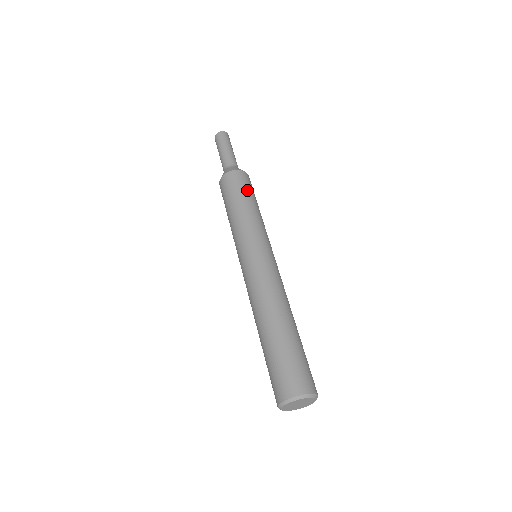
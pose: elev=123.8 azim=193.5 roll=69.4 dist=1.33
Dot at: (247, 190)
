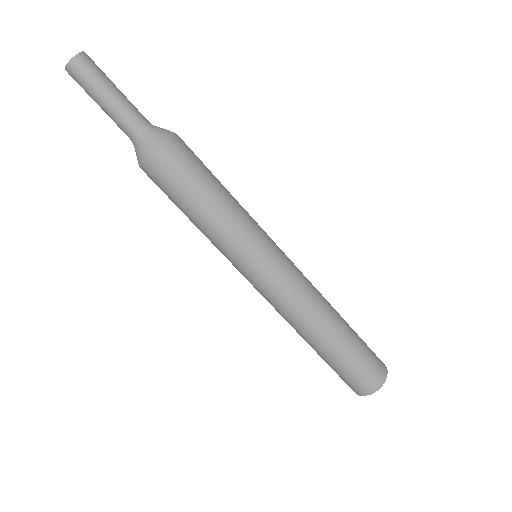
Dot at: (179, 193)
